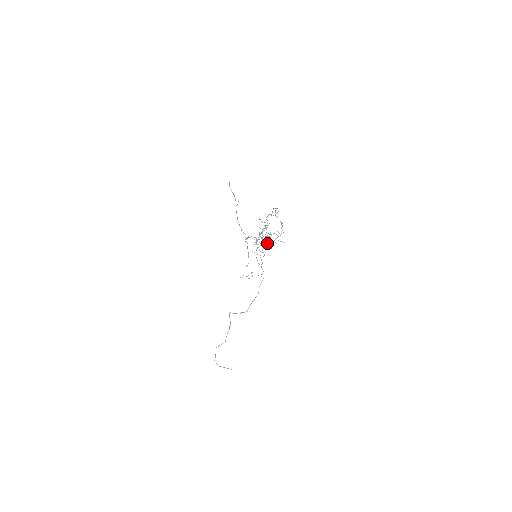
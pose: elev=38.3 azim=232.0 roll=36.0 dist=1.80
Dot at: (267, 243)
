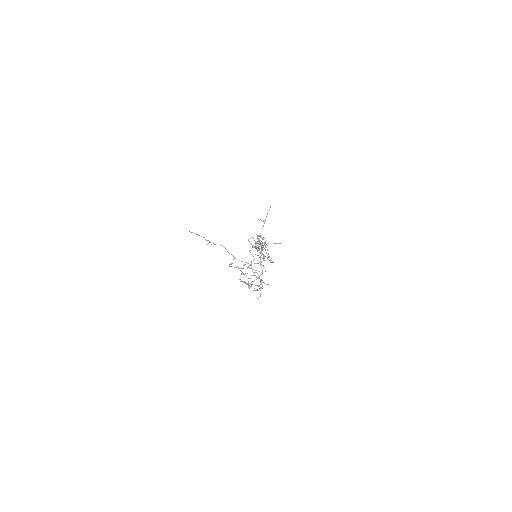
Dot at: (251, 282)
